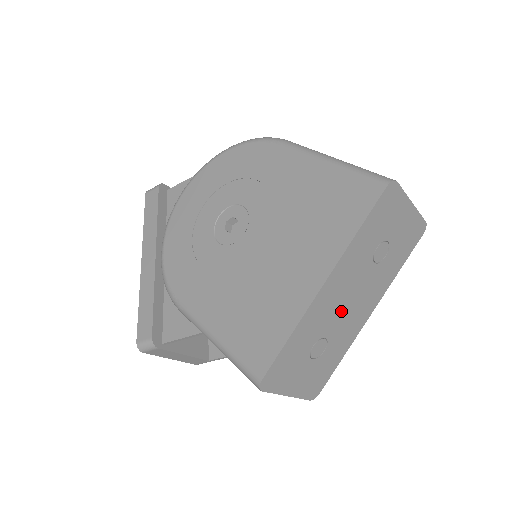
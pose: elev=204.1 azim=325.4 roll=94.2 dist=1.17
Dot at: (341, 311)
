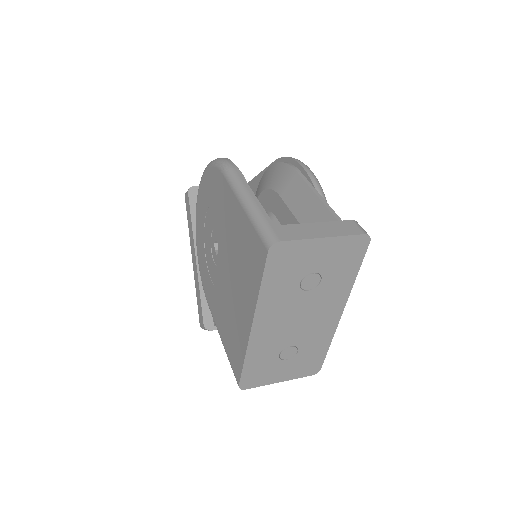
Dot at: (294, 328)
